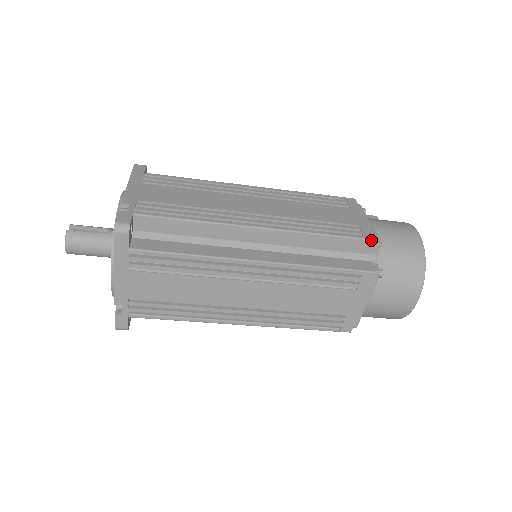
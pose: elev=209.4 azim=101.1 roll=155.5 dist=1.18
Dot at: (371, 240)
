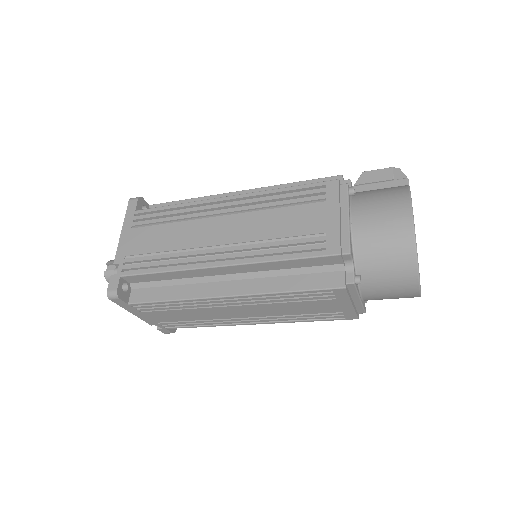
Dot at: (334, 256)
